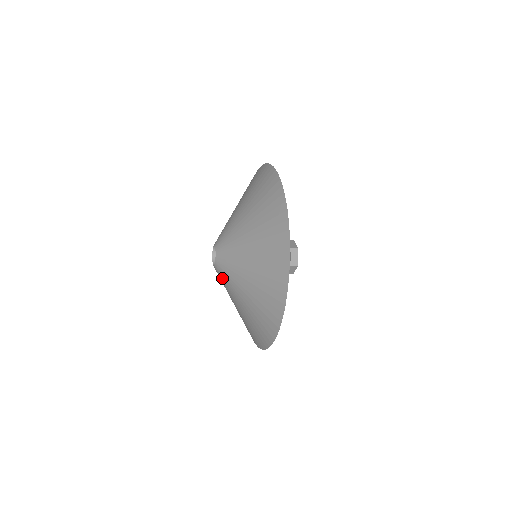
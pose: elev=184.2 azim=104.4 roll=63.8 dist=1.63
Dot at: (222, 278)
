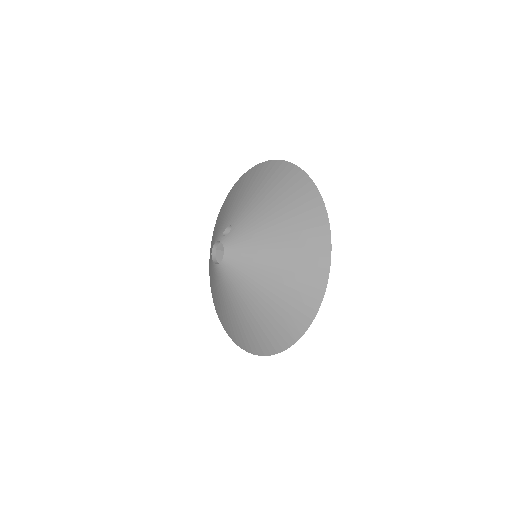
Dot at: (217, 276)
